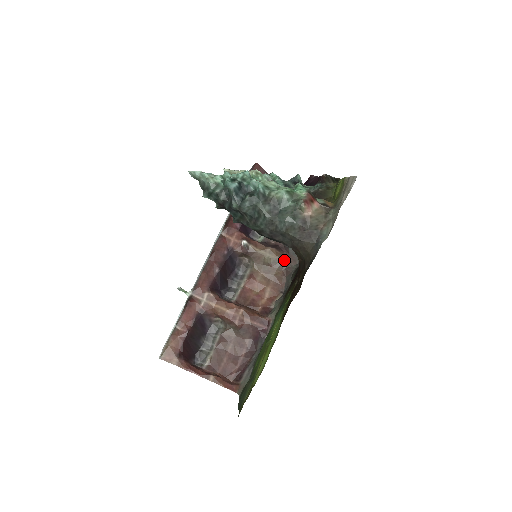
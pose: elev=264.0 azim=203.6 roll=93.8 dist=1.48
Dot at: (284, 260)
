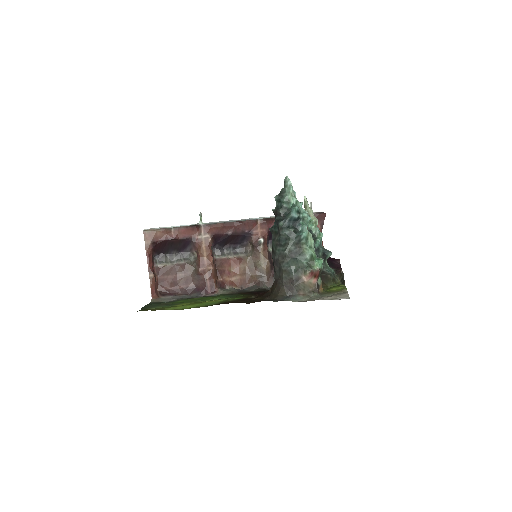
Dot at: (266, 276)
